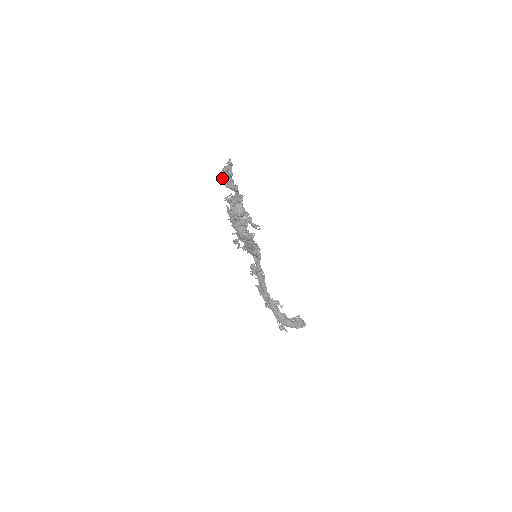
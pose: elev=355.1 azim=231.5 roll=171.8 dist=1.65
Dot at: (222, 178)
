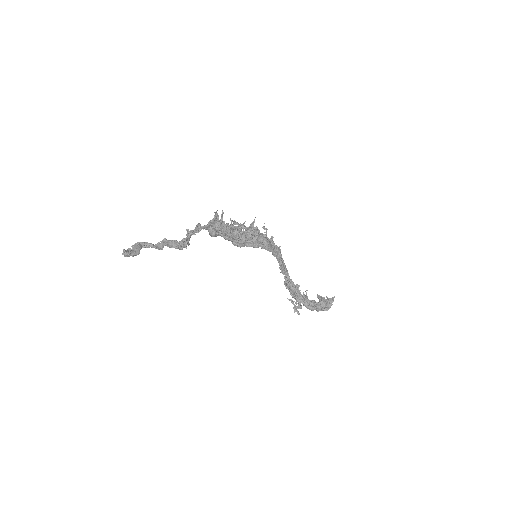
Dot at: occluded
